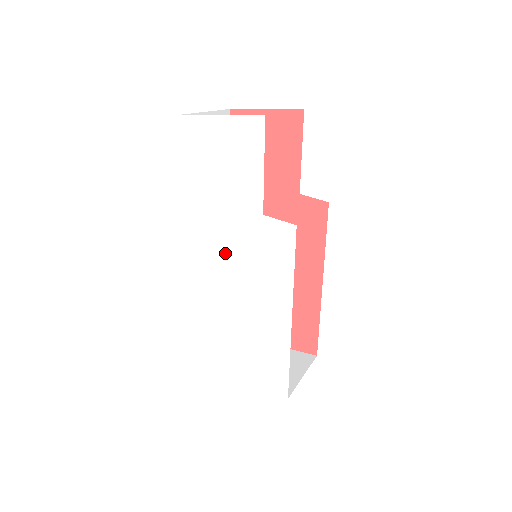
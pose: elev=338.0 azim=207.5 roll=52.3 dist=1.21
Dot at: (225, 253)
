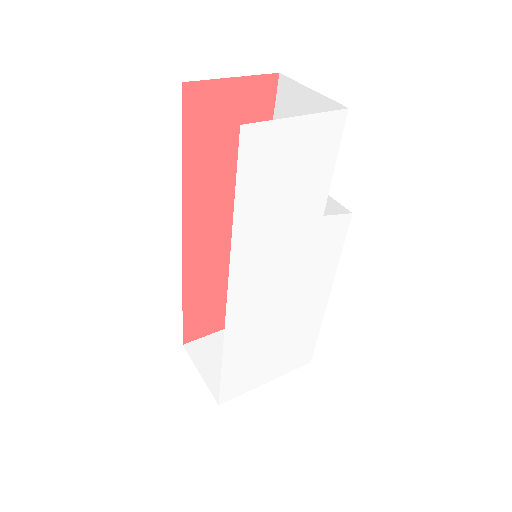
Dot at: (273, 273)
